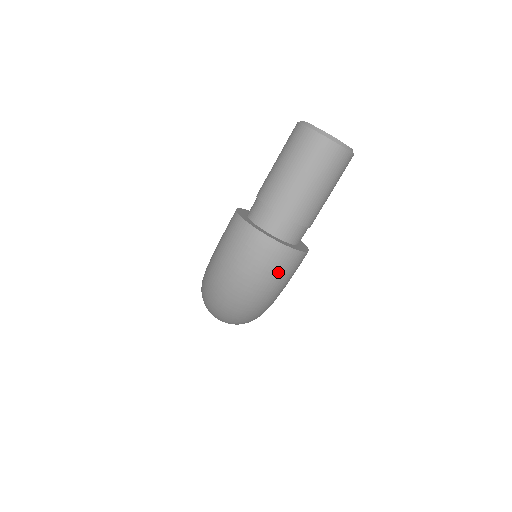
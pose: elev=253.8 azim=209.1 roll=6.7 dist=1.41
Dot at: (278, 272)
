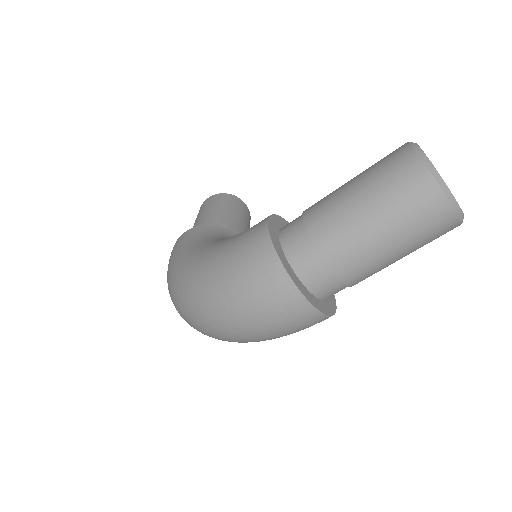
Dot at: (293, 331)
